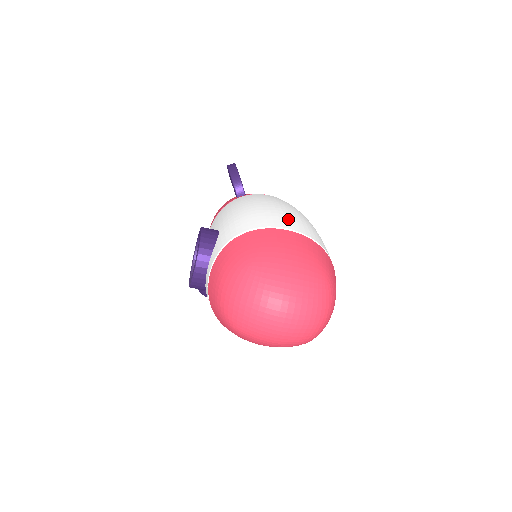
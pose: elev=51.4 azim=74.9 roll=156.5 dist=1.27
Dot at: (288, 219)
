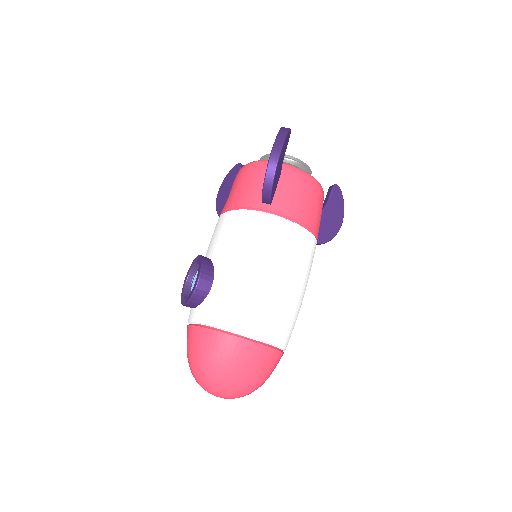
Dot at: (265, 319)
